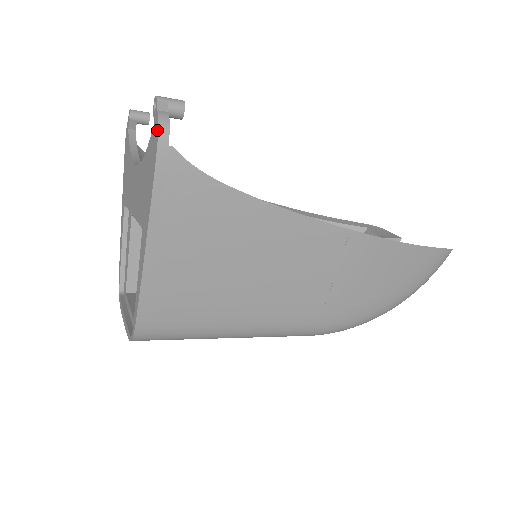
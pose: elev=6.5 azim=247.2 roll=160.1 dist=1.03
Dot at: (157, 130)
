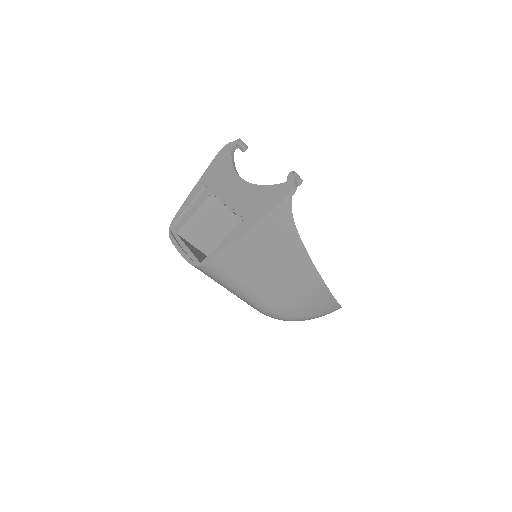
Dot at: (291, 189)
